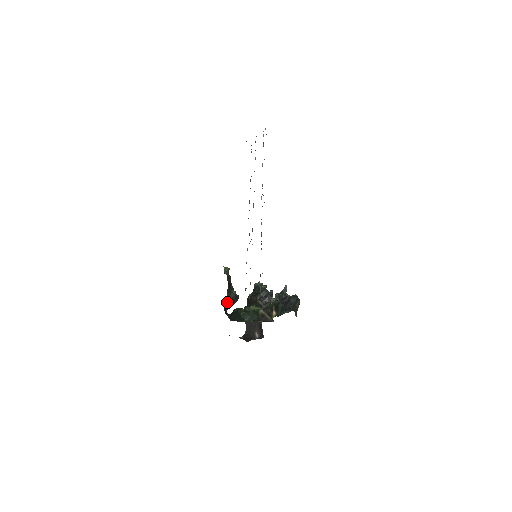
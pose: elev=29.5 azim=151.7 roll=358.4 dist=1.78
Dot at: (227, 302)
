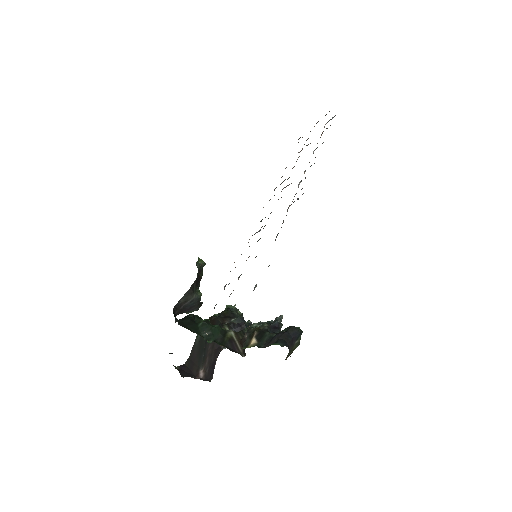
Dot at: (183, 302)
